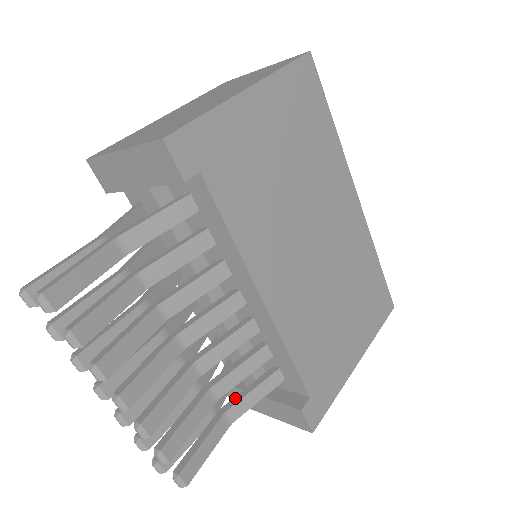
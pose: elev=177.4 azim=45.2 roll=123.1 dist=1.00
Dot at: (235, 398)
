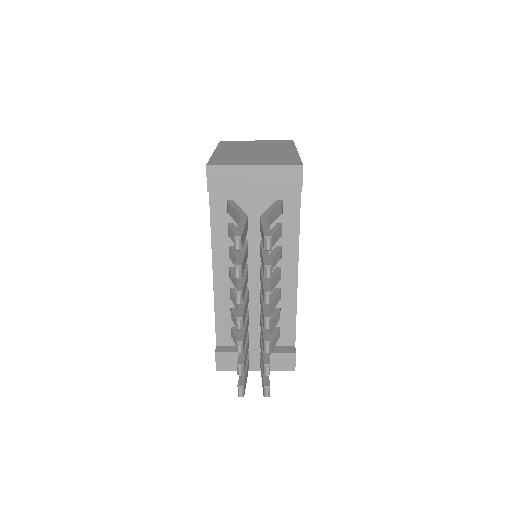
Dot at: occluded
